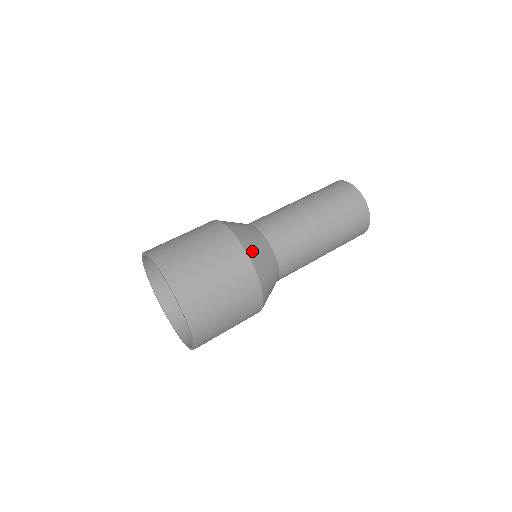
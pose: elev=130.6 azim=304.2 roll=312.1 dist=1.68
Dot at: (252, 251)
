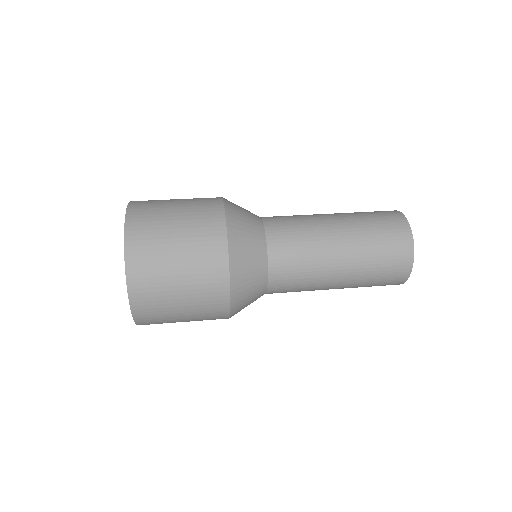
Dot at: (238, 270)
